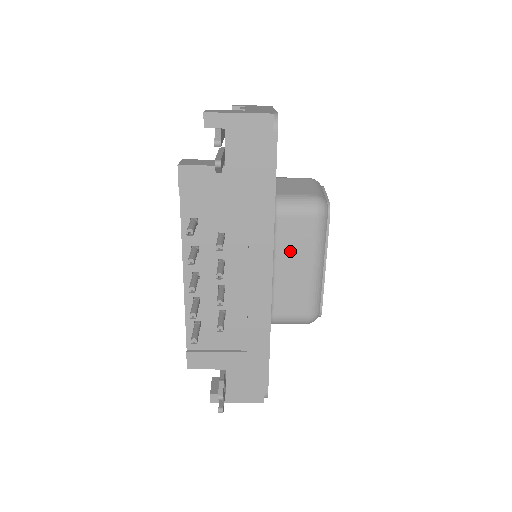
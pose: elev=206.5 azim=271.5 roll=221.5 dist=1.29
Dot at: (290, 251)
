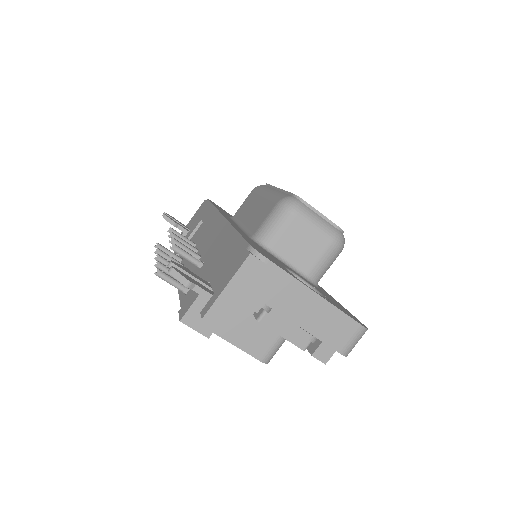
Dot at: (247, 211)
